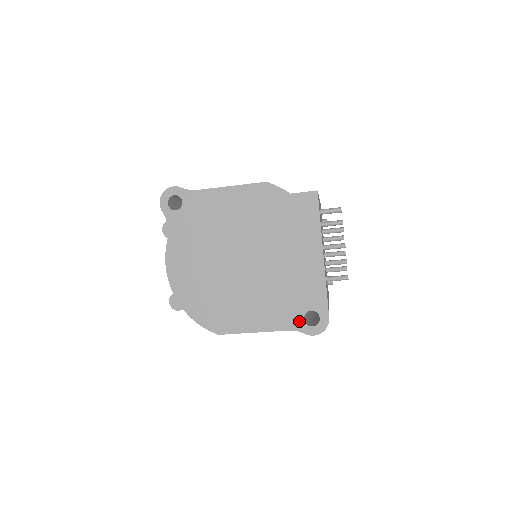
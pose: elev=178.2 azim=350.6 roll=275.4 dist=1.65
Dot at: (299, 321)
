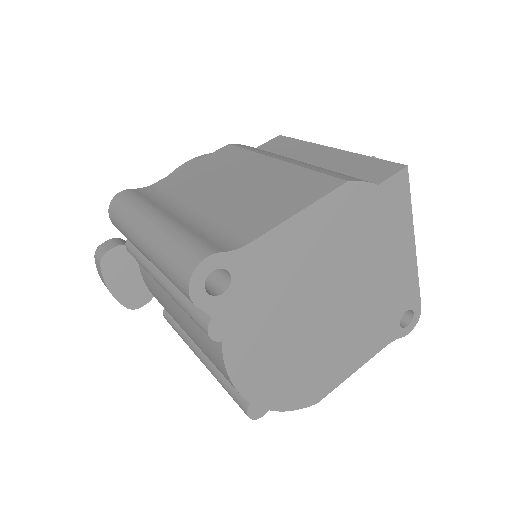
Dot at: (396, 329)
